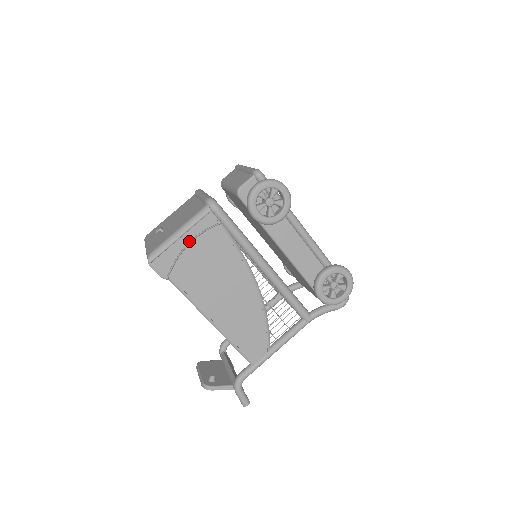
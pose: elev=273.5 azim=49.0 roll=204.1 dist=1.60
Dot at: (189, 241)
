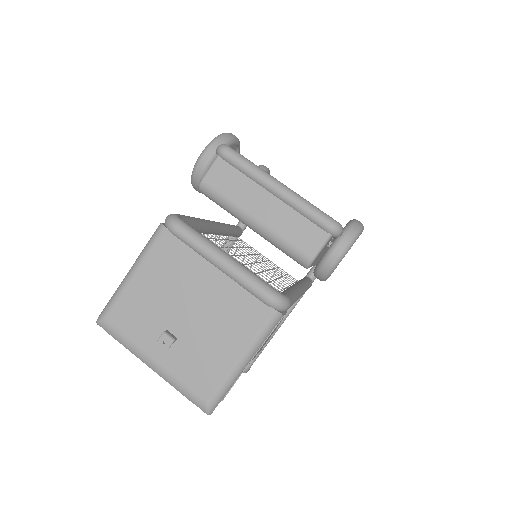
Dot at: occluded
